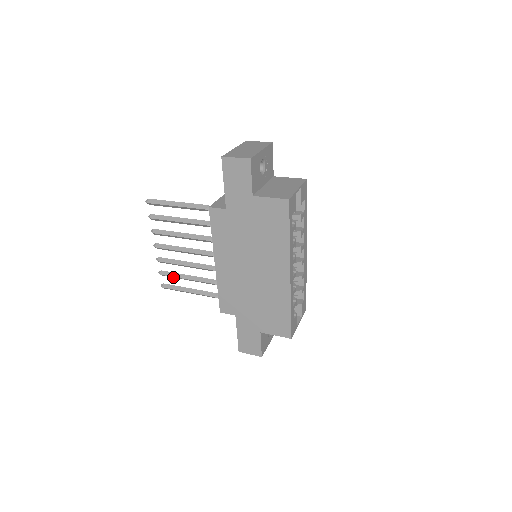
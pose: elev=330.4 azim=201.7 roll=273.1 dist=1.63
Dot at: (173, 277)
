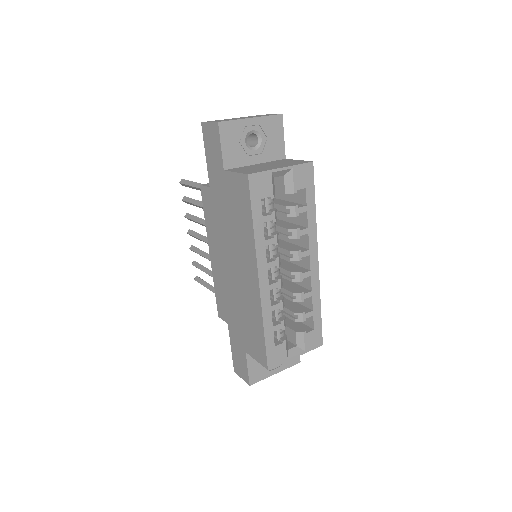
Dot at: occluded
